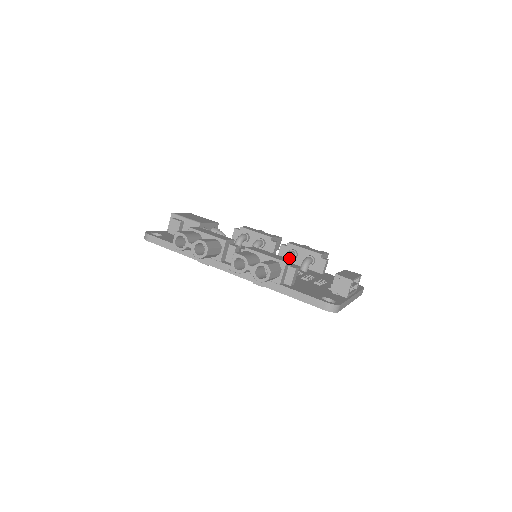
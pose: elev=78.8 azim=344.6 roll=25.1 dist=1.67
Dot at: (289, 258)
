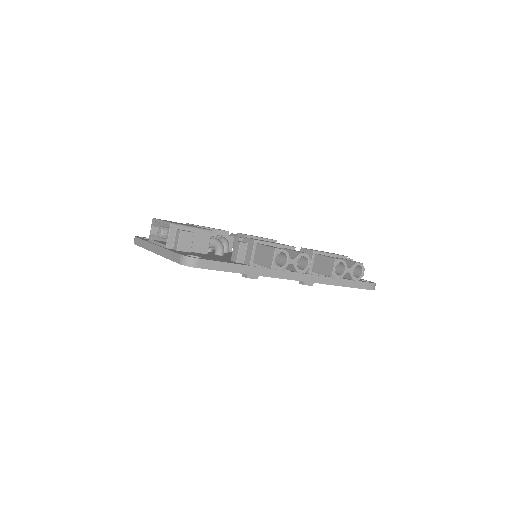
Dot at: occluded
